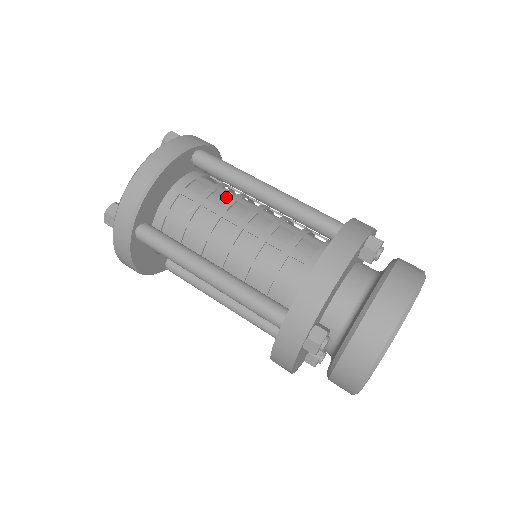
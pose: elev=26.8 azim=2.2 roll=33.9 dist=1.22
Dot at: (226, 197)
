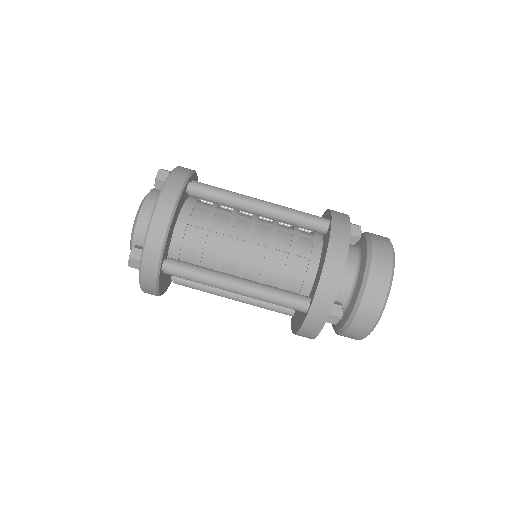
Dot at: (224, 216)
